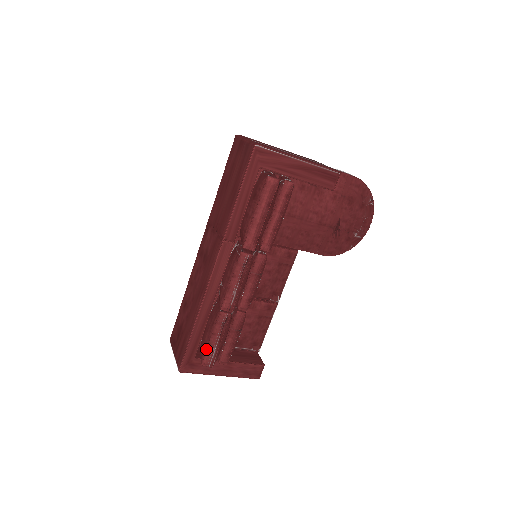
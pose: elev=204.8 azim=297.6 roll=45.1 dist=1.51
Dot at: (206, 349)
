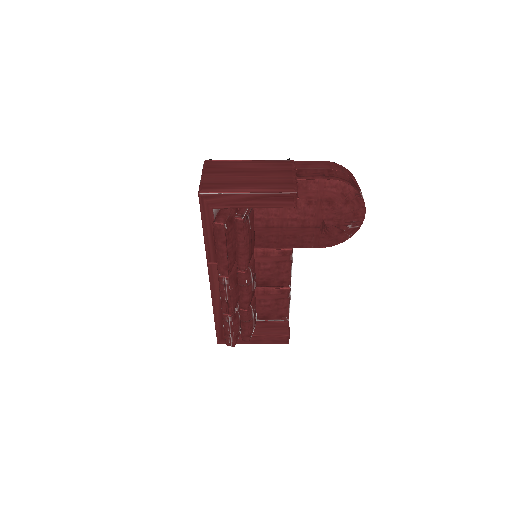
Dot at: (225, 335)
